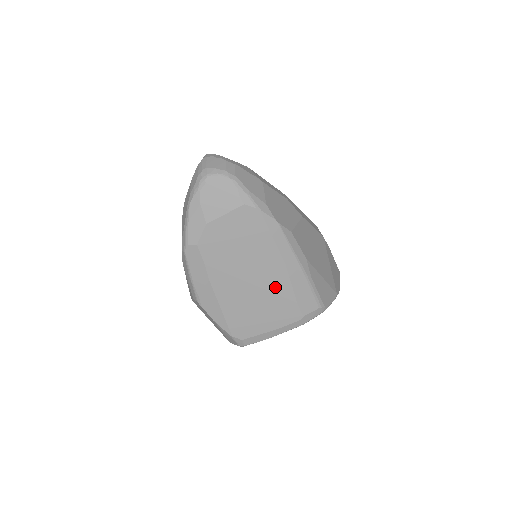
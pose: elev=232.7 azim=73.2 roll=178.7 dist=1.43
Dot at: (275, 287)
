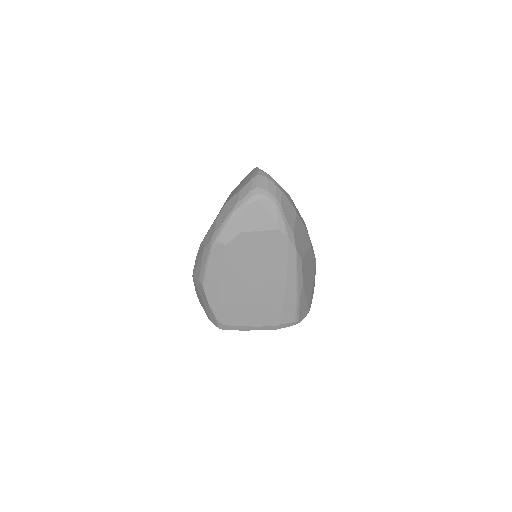
Dot at: (270, 296)
